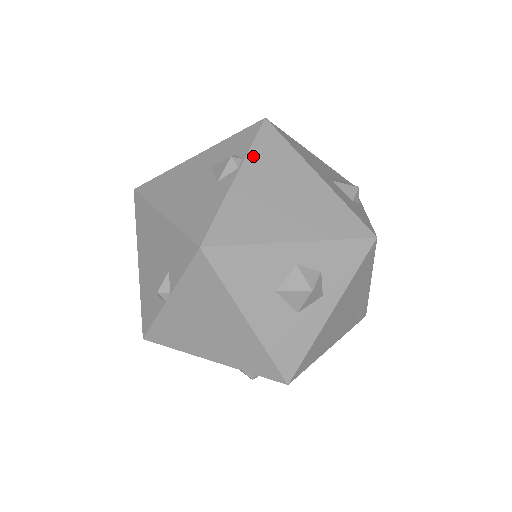
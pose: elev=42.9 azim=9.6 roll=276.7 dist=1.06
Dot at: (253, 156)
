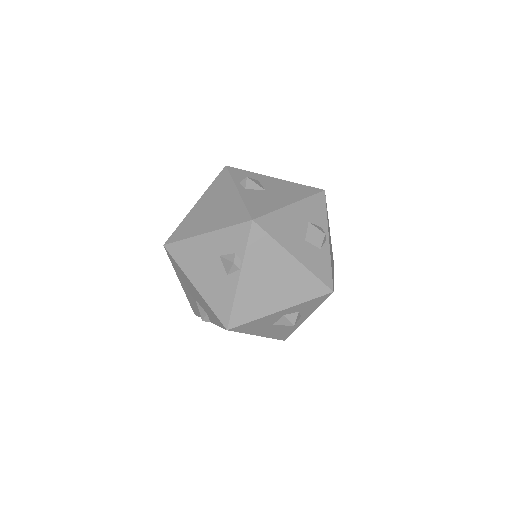
Dot at: (248, 257)
